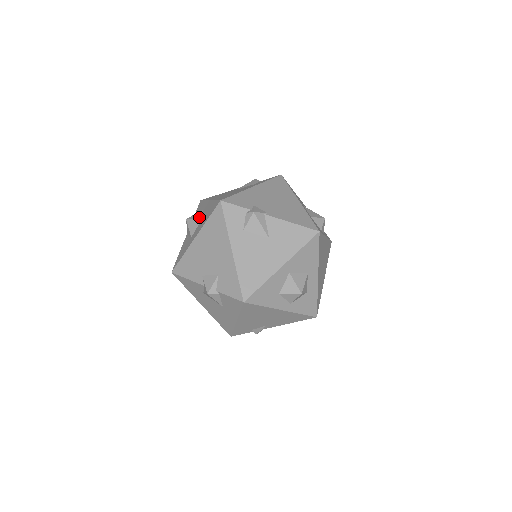
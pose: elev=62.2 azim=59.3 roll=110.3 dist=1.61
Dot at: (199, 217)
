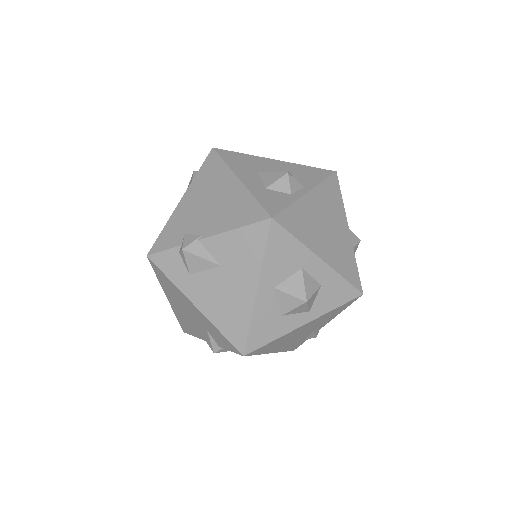
Dot at: occluded
